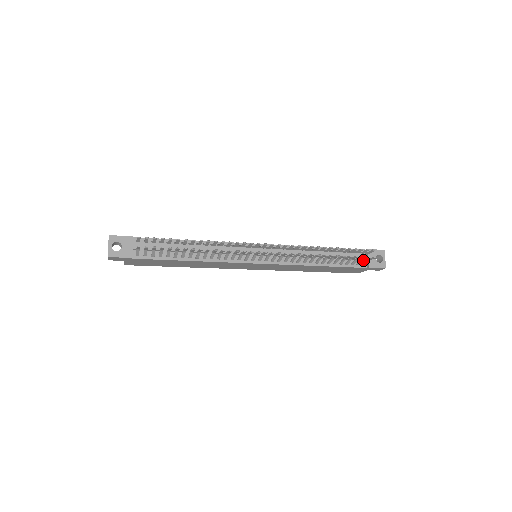
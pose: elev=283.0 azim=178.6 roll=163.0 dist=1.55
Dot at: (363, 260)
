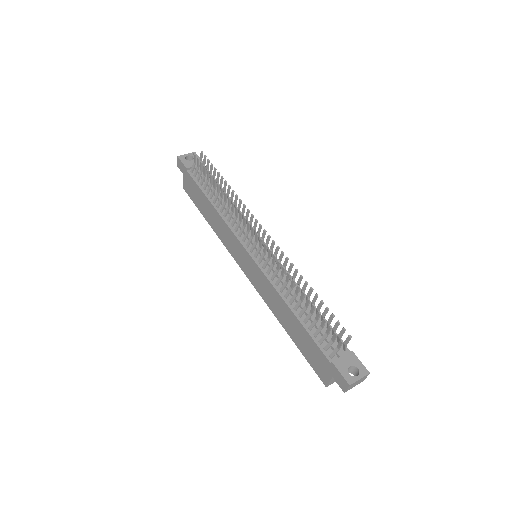
Dot at: (332, 343)
